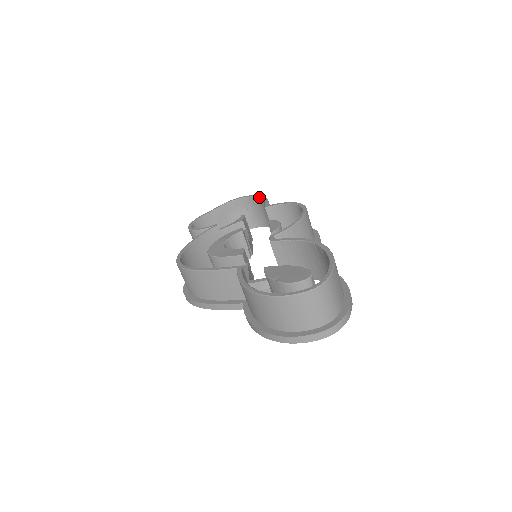
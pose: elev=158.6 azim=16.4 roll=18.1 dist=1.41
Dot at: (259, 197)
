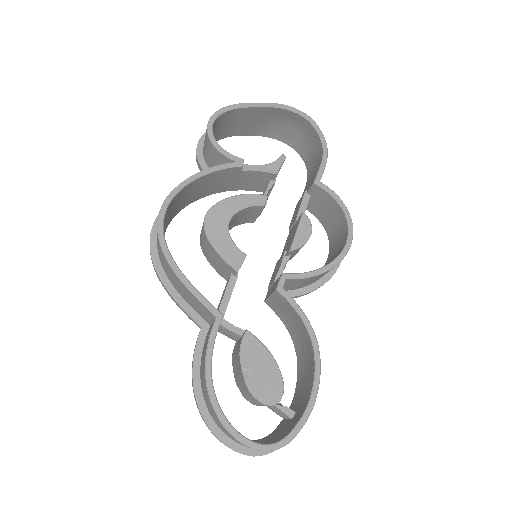
Dot at: (322, 140)
